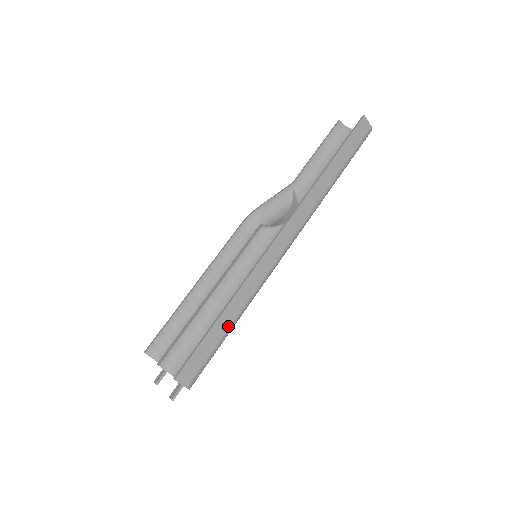
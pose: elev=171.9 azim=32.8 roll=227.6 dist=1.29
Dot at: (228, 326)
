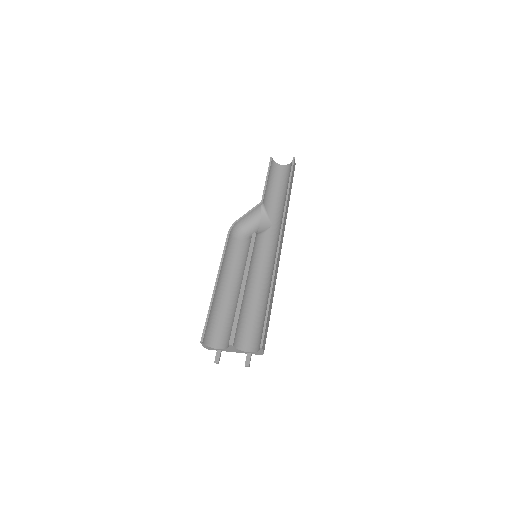
Dot at: (271, 306)
